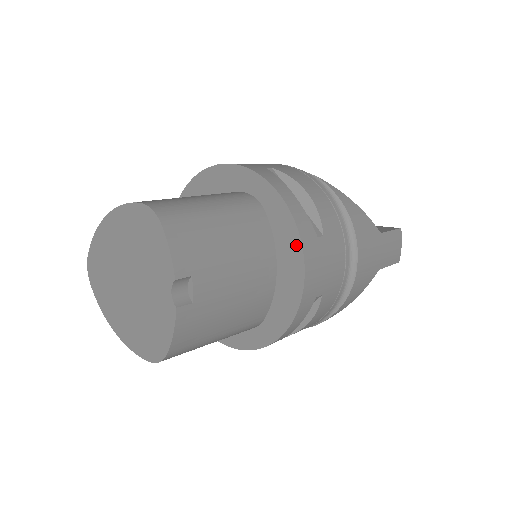
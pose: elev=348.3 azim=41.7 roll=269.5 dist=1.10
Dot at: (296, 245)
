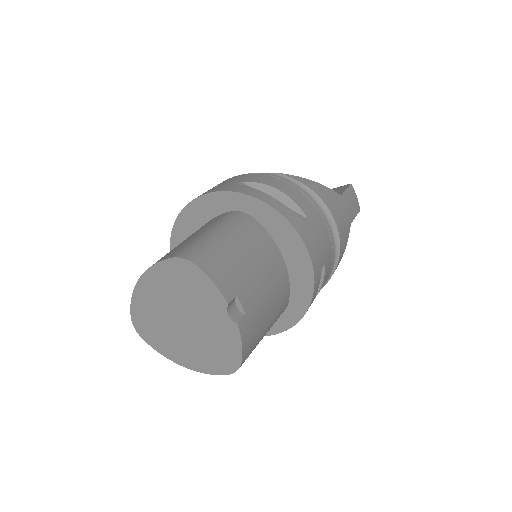
Dot at: (293, 236)
